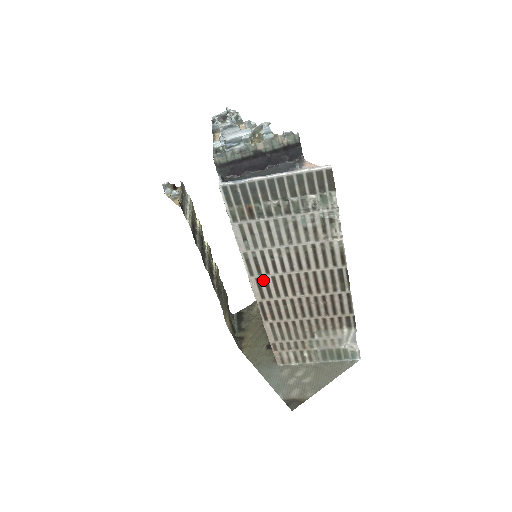
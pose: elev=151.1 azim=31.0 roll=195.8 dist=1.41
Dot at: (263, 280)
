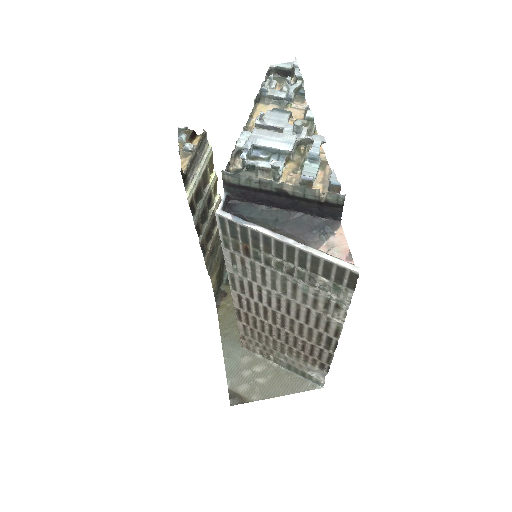
Dot at: (245, 299)
